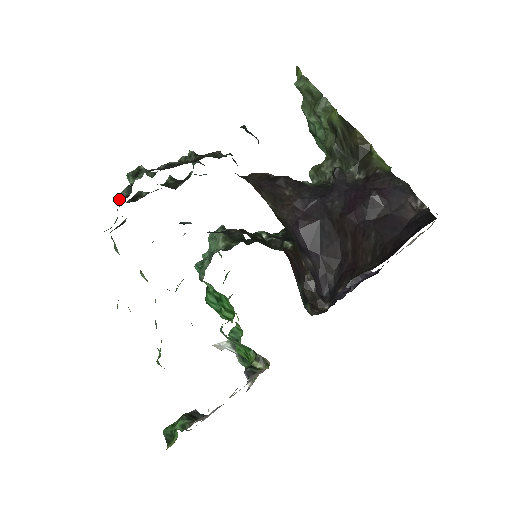
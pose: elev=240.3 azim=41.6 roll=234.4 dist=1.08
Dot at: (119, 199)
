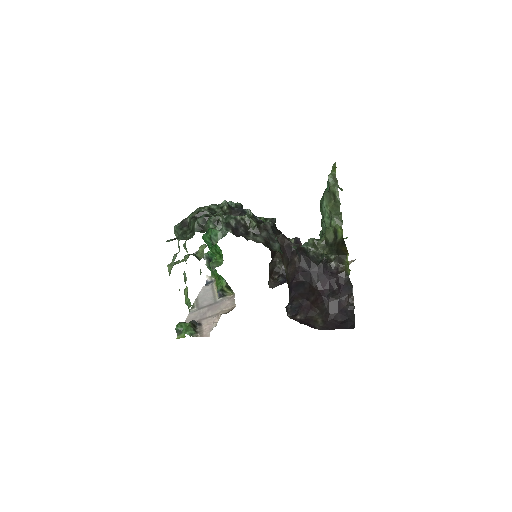
Dot at: (197, 226)
